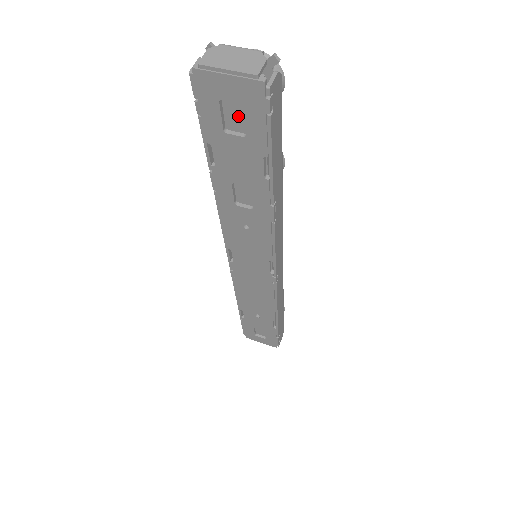
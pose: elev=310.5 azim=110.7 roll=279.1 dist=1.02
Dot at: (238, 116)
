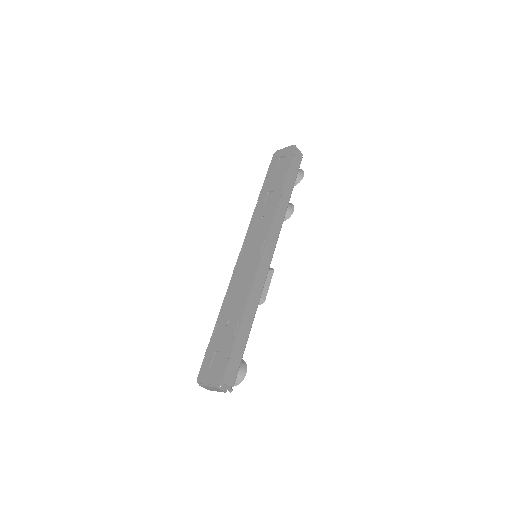
Dot at: occluded
